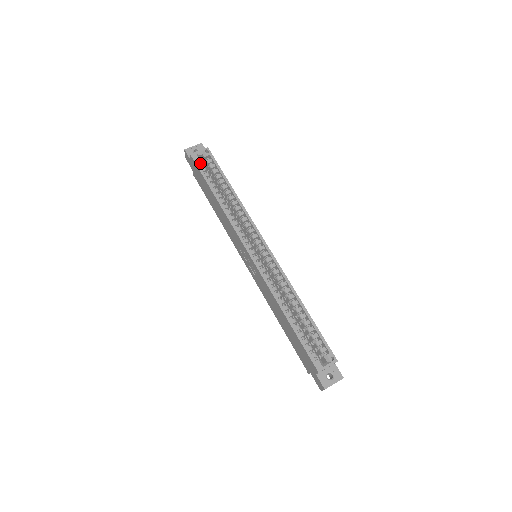
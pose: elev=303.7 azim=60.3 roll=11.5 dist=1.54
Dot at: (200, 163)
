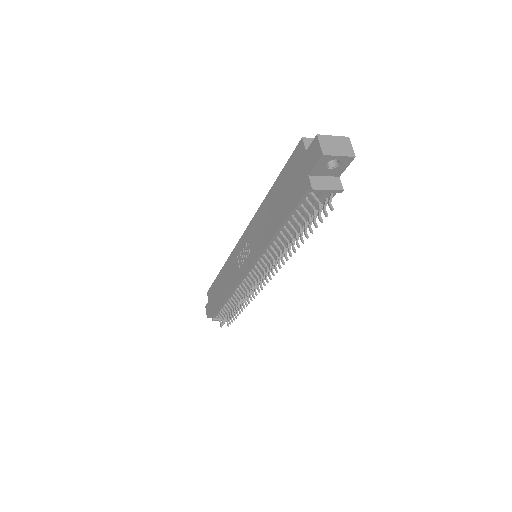
Dot at: occluded
